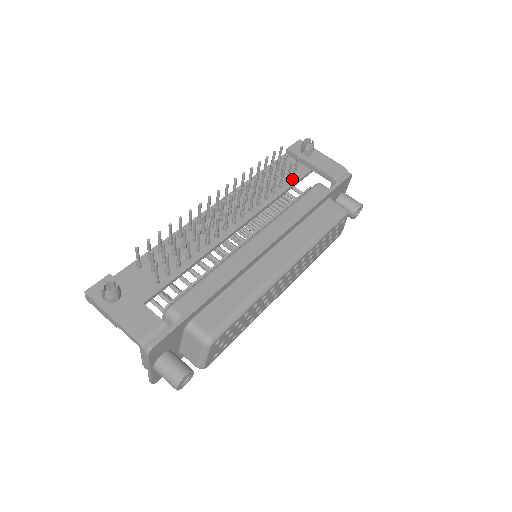
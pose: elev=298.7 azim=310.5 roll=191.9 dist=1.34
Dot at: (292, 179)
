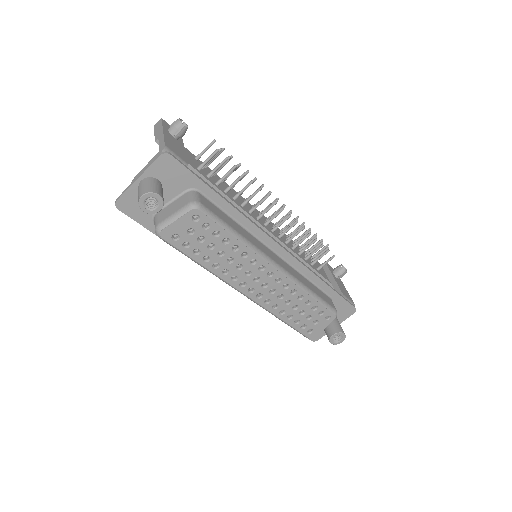
Dot at: (316, 268)
